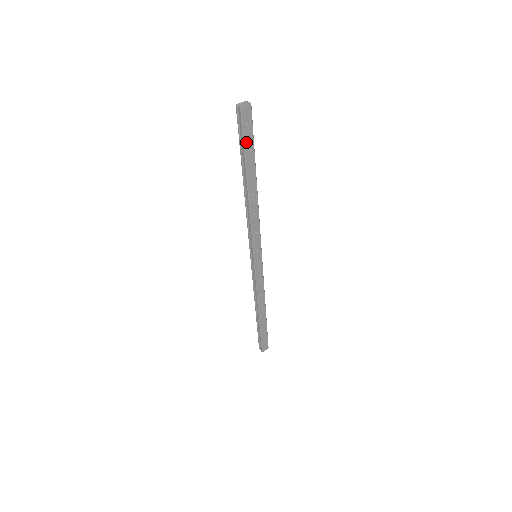
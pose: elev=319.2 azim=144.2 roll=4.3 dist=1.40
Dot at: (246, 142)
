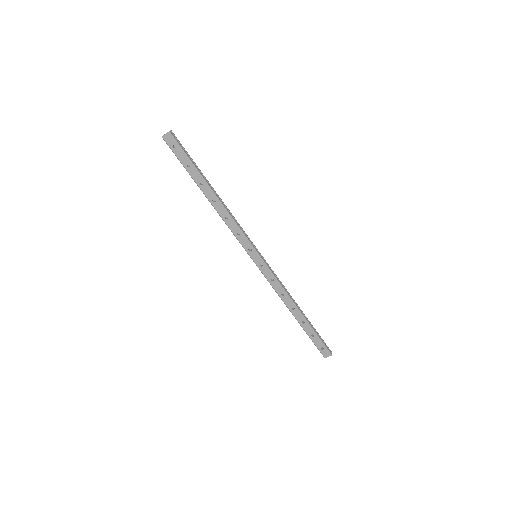
Dot at: (182, 161)
